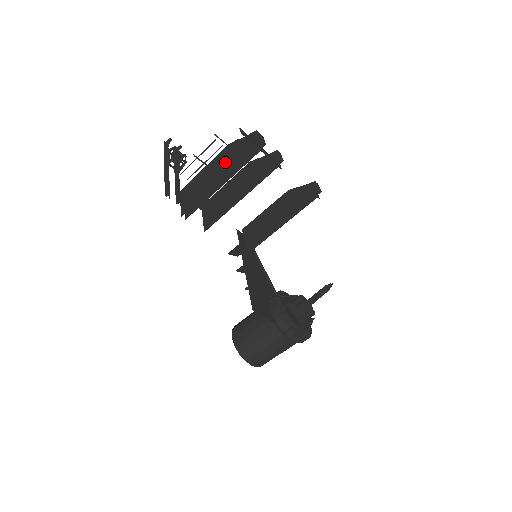
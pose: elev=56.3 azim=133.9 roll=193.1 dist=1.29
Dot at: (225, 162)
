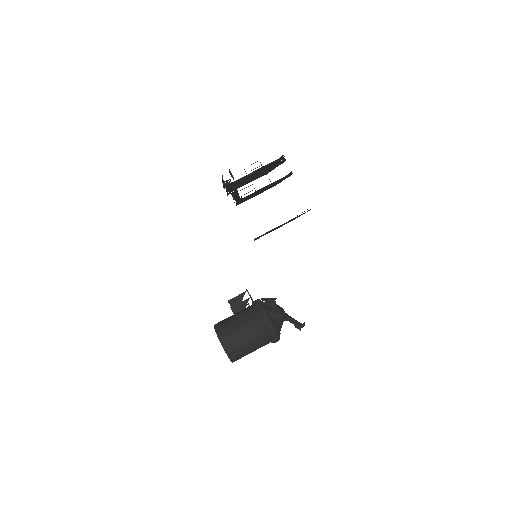
Dot at: occluded
